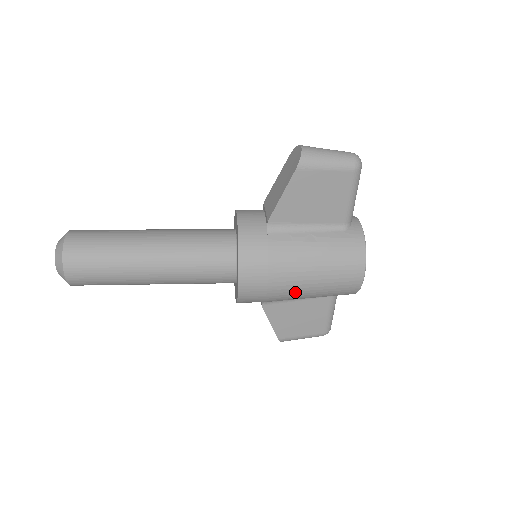
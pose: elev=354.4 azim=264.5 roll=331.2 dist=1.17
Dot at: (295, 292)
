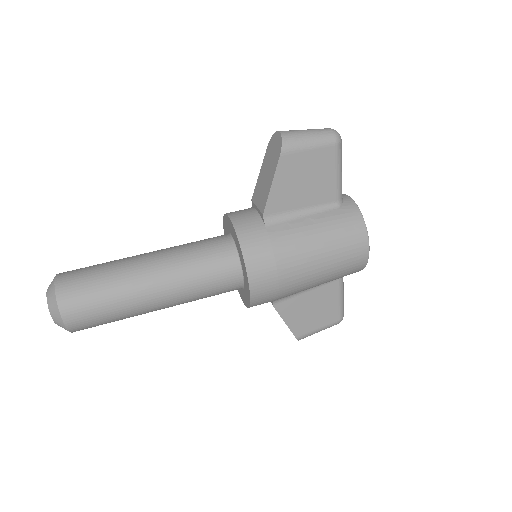
Dot at: (306, 280)
